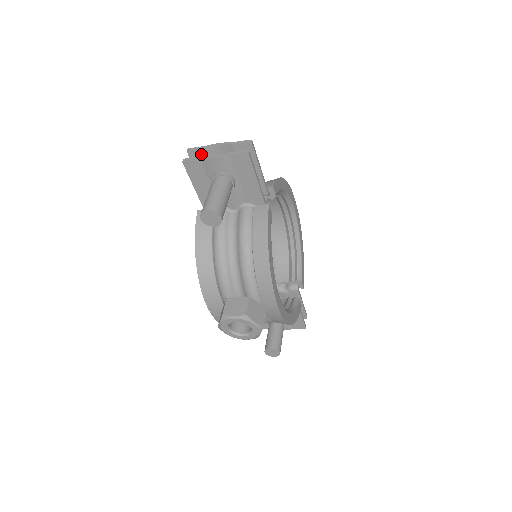
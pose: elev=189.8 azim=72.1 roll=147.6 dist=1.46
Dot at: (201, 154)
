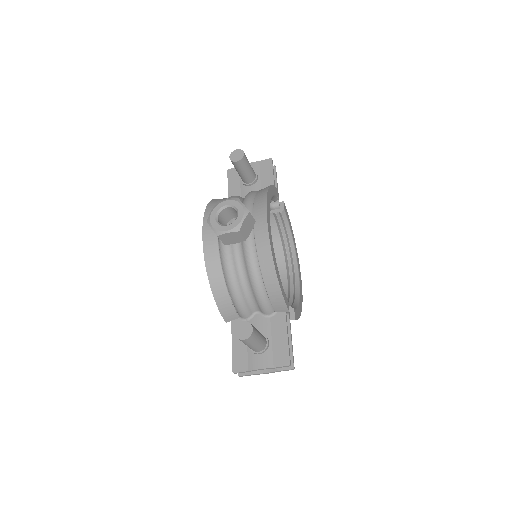
Dot at: occluded
